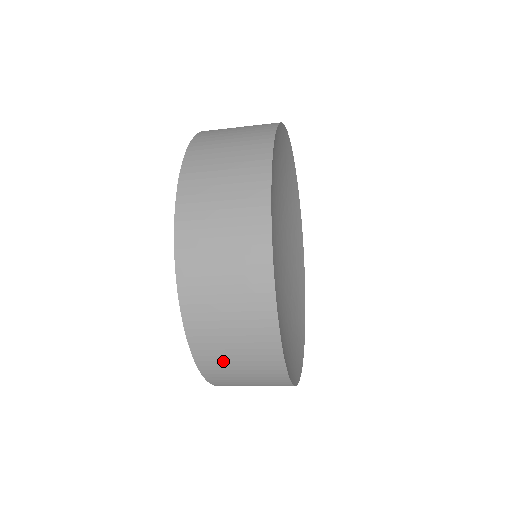
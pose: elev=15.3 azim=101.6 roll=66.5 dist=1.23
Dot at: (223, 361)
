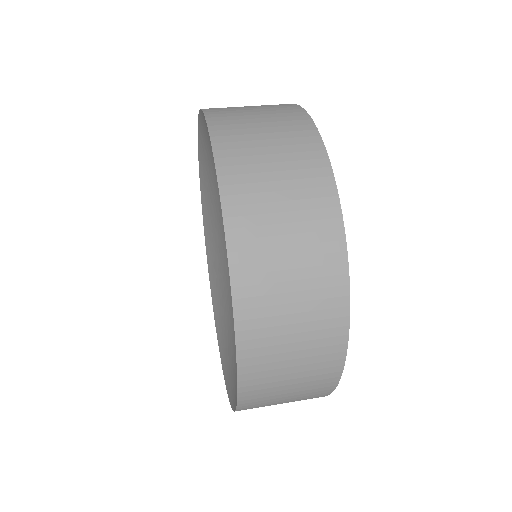
Dot at: occluded
